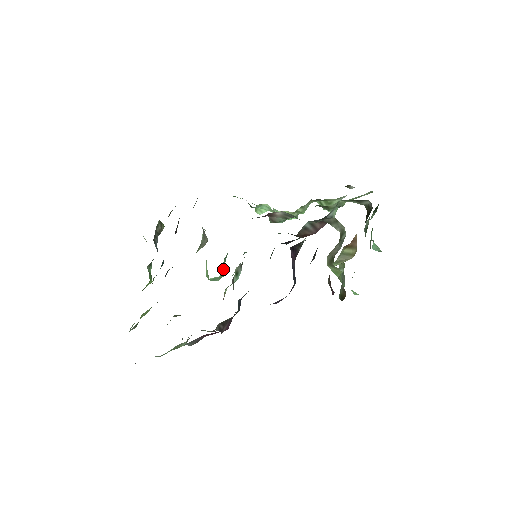
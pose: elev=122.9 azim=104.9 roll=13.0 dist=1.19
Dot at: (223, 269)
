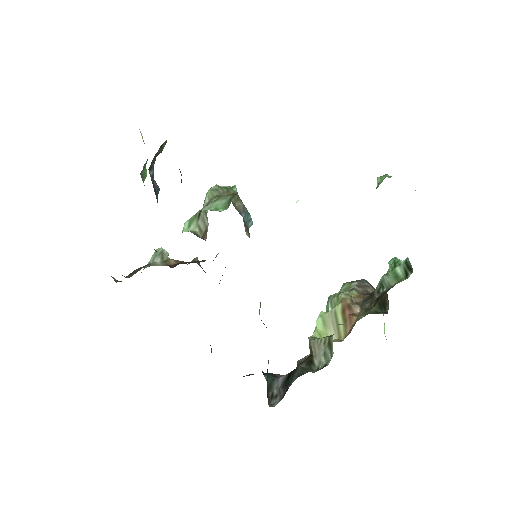
Dot at: occluded
